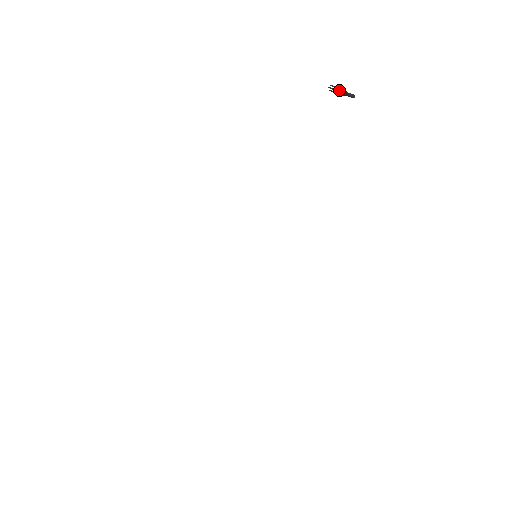
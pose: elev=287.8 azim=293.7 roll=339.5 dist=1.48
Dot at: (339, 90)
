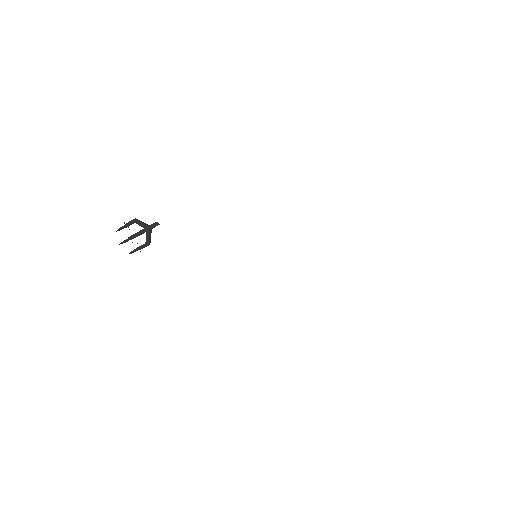
Dot at: occluded
